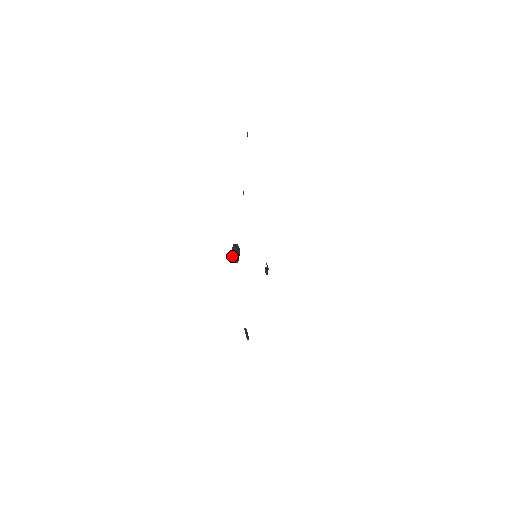
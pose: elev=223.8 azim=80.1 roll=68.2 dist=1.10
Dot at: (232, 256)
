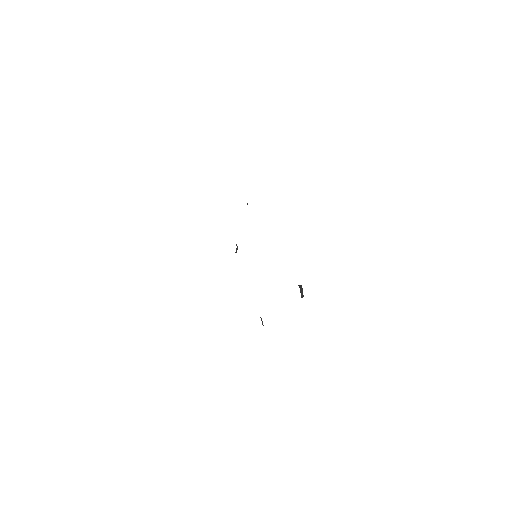
Dot at: (301, 295)
